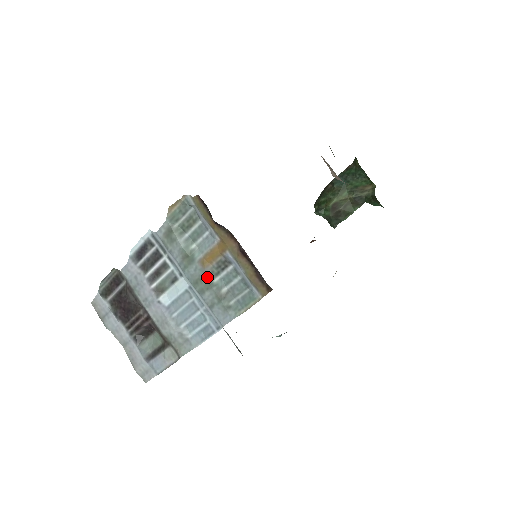
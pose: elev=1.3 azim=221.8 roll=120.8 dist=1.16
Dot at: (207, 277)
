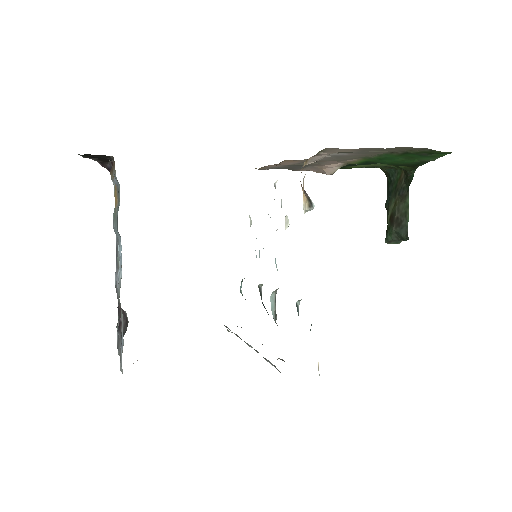
Dot at: (116, 213)
